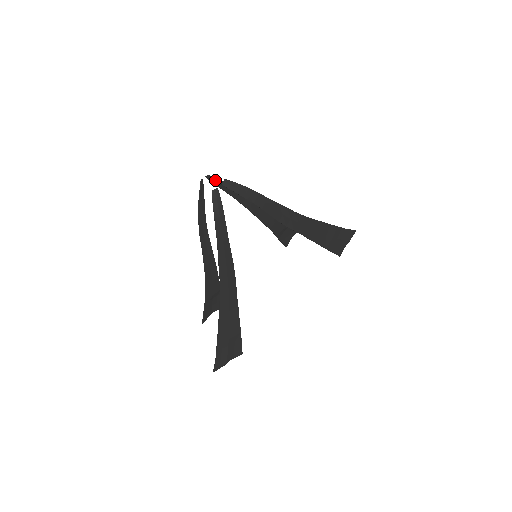
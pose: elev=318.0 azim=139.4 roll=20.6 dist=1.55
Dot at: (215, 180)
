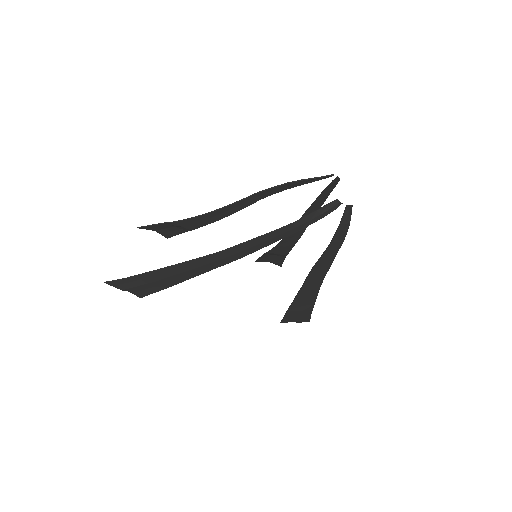
Dot at: (333, 186)
